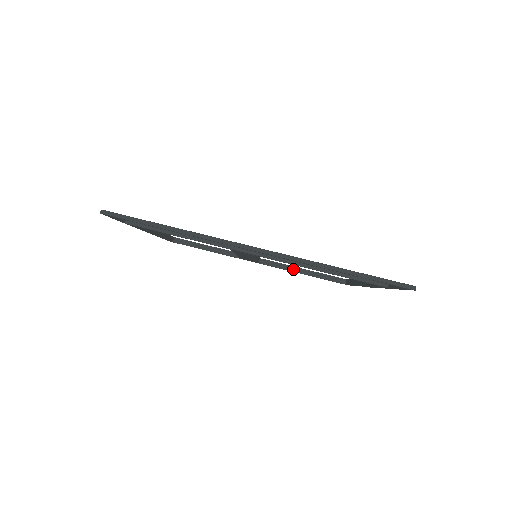
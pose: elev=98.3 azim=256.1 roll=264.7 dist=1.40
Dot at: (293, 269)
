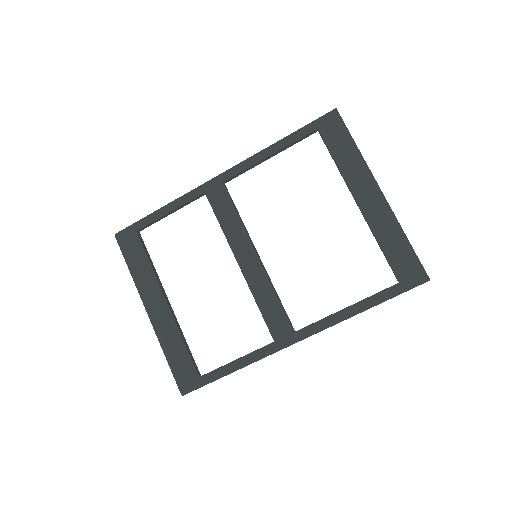
Dot at: (259, 163)
